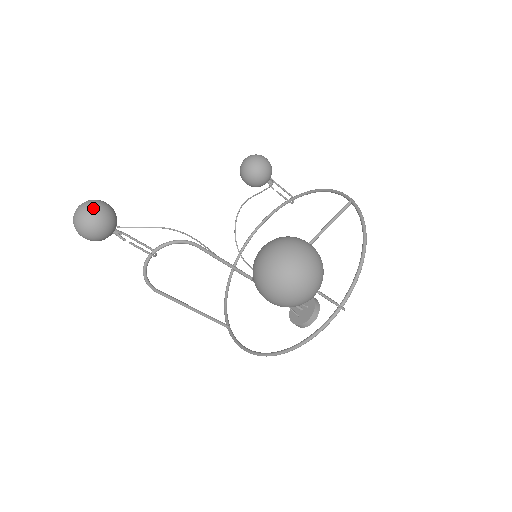
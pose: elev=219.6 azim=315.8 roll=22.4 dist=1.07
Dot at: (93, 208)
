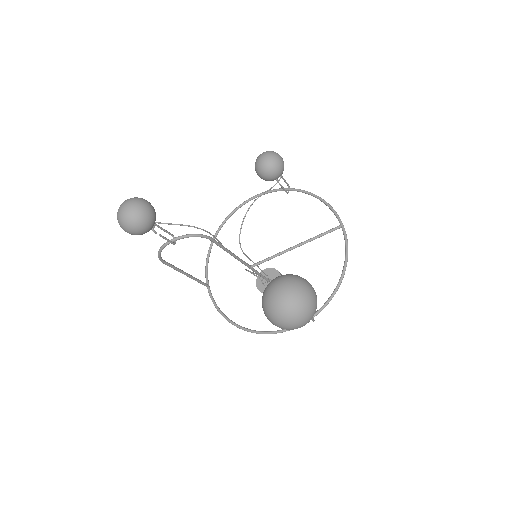
Dot at: (141, 213)
